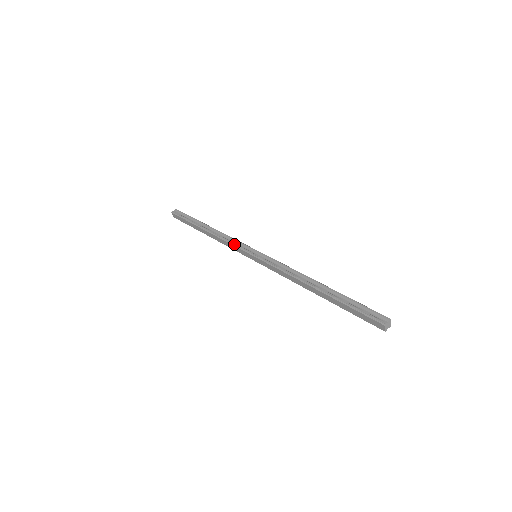
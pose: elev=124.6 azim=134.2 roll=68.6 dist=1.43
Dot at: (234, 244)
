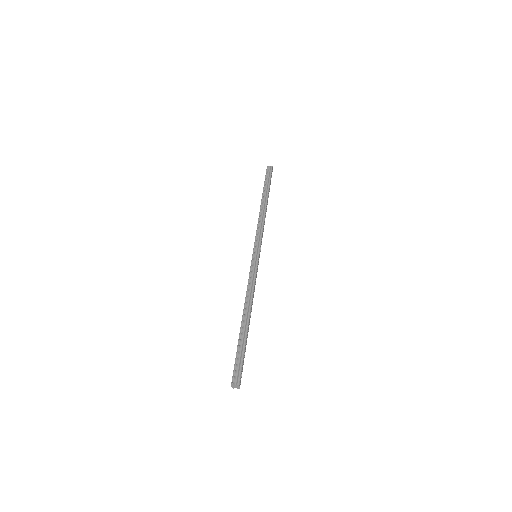
Dot at: (257, 233)
